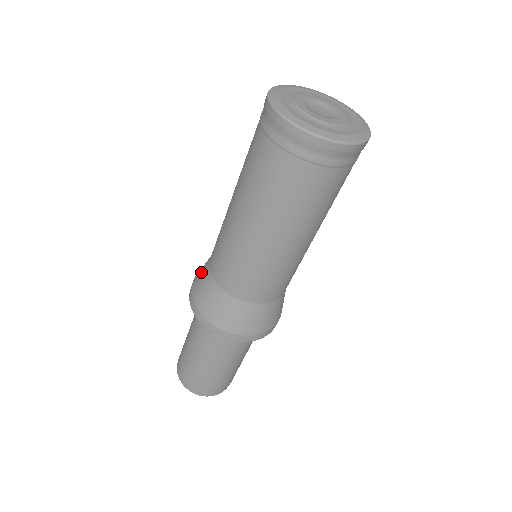
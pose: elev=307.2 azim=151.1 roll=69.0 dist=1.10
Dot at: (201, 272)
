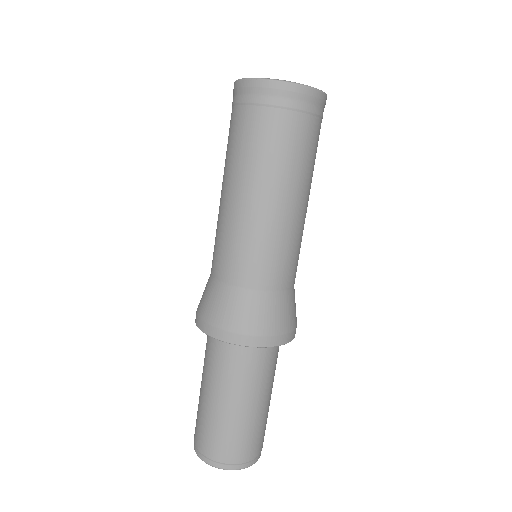
Dot at: occluded
